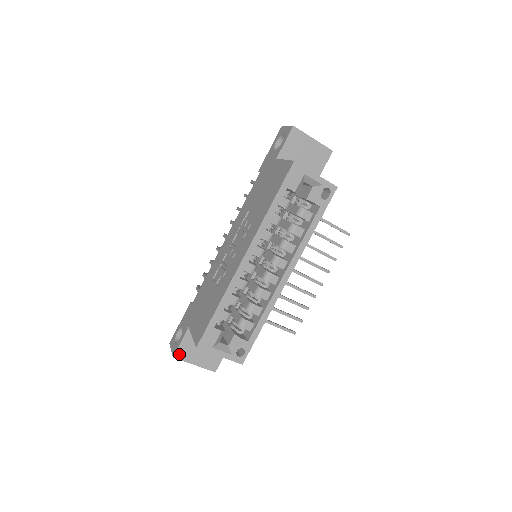
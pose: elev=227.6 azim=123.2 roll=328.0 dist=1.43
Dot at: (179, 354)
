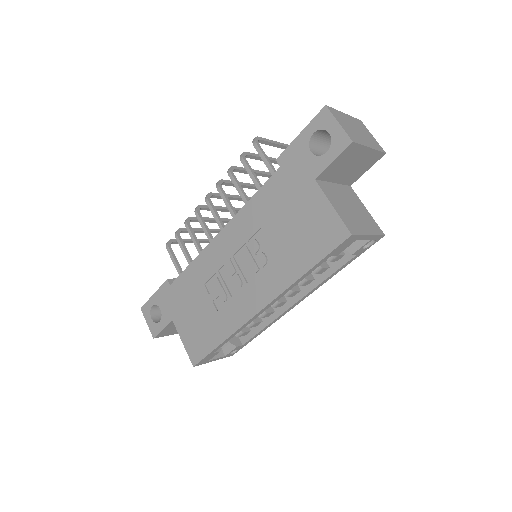
Dot at: (160, 335)
